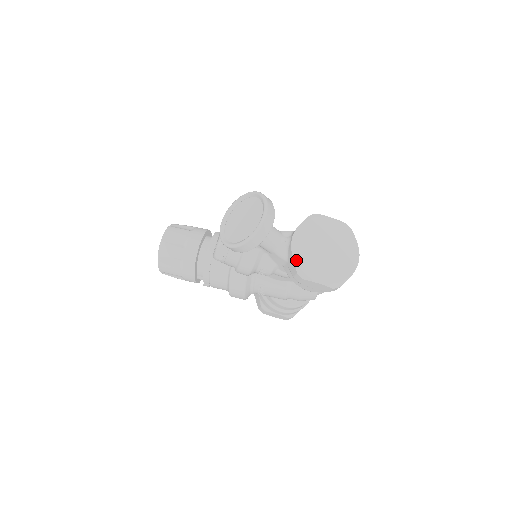
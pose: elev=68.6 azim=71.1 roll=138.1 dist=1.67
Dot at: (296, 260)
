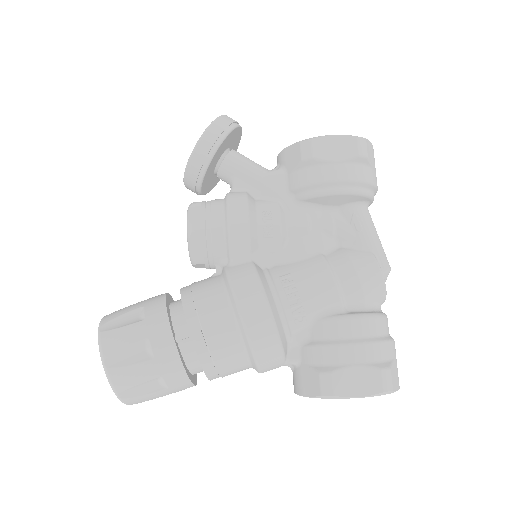
Dot at: (291, 145)
